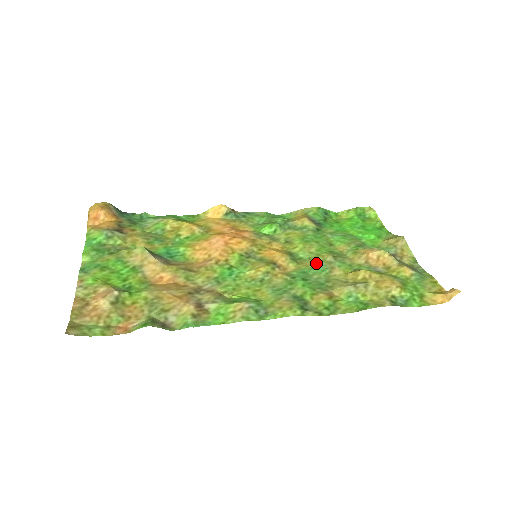
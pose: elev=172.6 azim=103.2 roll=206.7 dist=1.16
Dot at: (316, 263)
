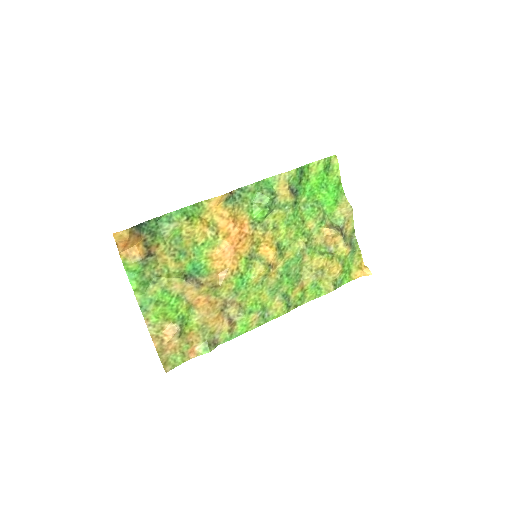
Dot at: (294, 252)
